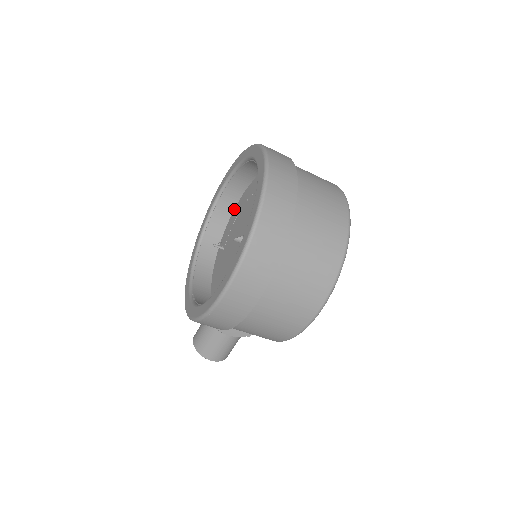
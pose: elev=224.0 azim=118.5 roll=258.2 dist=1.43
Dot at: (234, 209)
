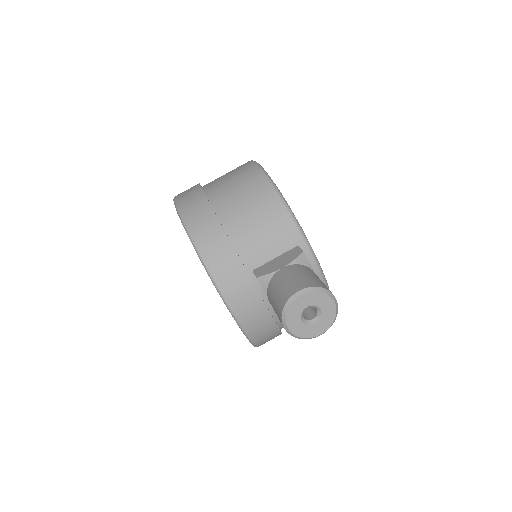
Dot at: occluded
